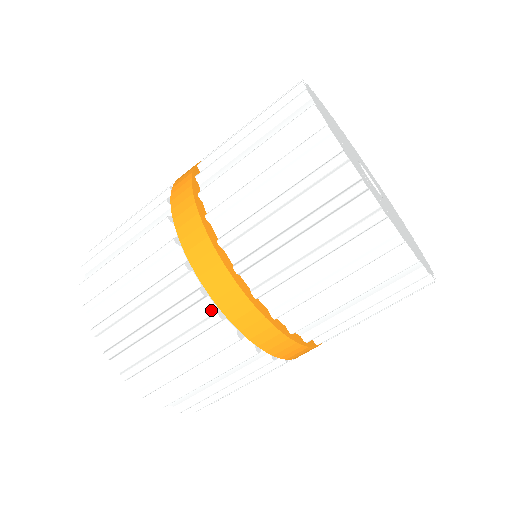
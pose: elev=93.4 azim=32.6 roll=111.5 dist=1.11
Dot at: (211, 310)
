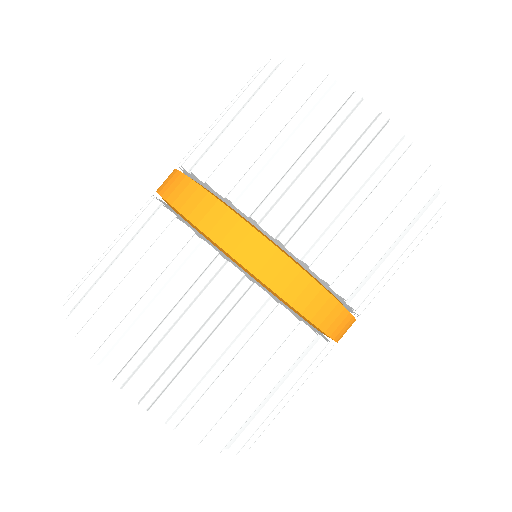
Dot at: (284, 317)
